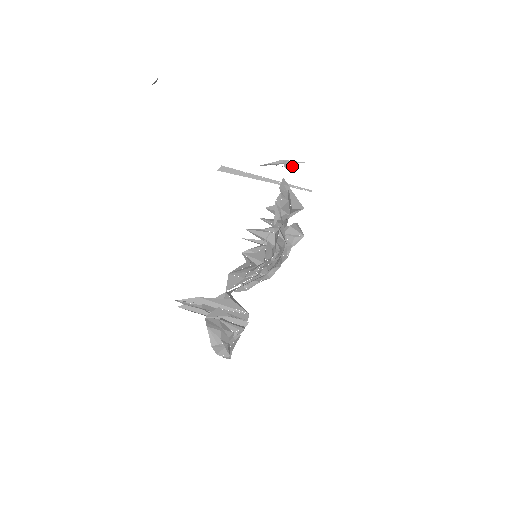
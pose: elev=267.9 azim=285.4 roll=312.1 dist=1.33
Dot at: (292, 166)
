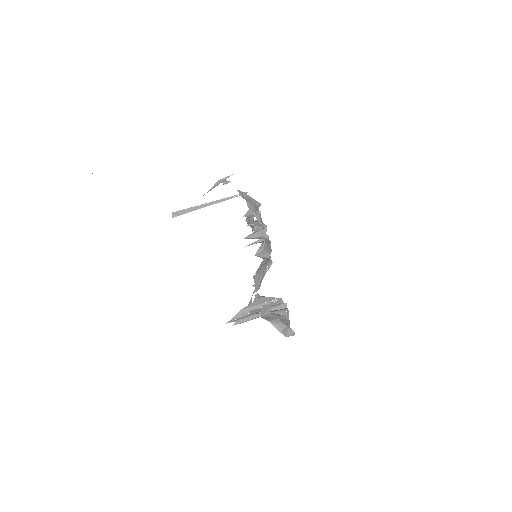
Dot at: (228, 181)
